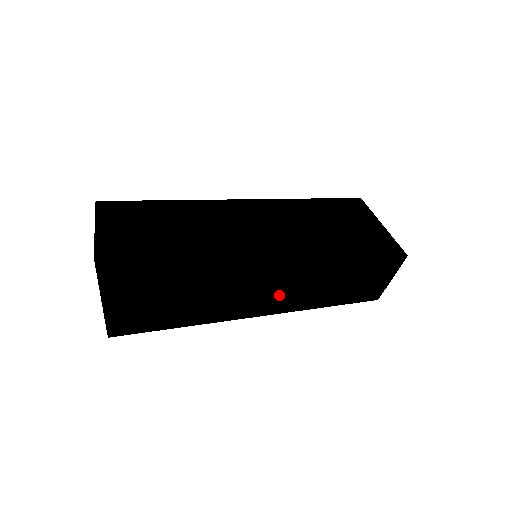
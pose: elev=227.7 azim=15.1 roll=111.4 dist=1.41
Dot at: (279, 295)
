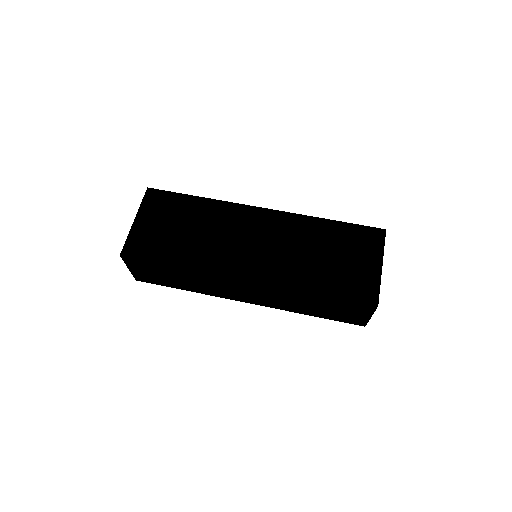
Dot at: (253, 295)
